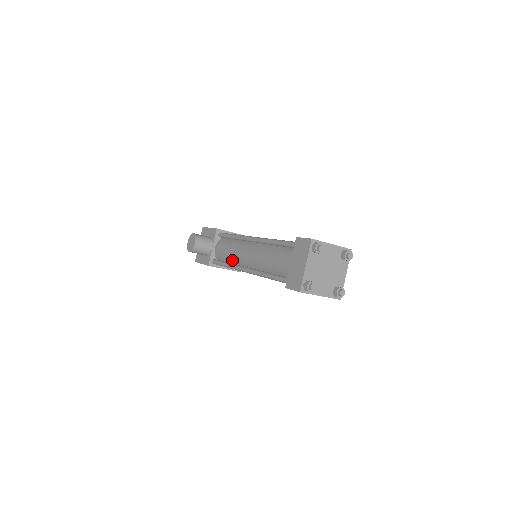
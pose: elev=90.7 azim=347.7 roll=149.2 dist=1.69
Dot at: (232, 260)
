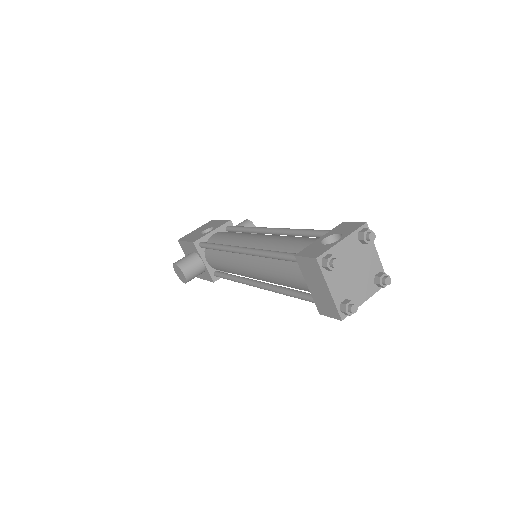
Dot at: (234, 273)
